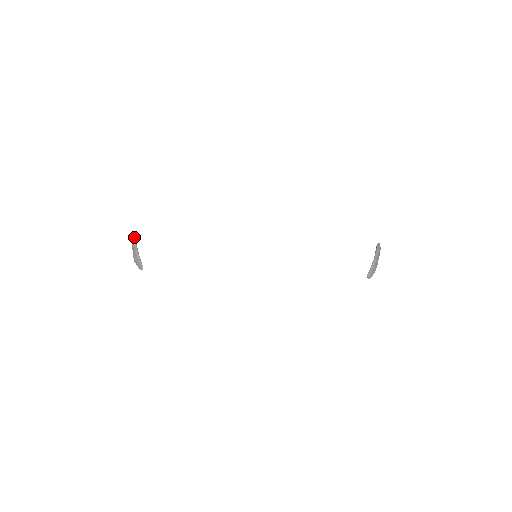
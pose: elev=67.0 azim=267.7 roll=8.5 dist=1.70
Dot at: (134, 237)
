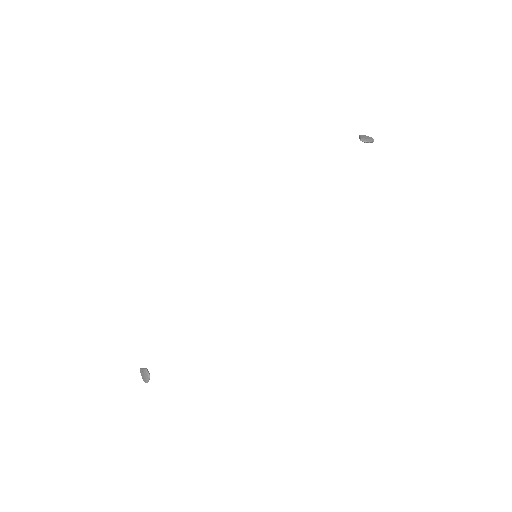
Dot at: occluded
